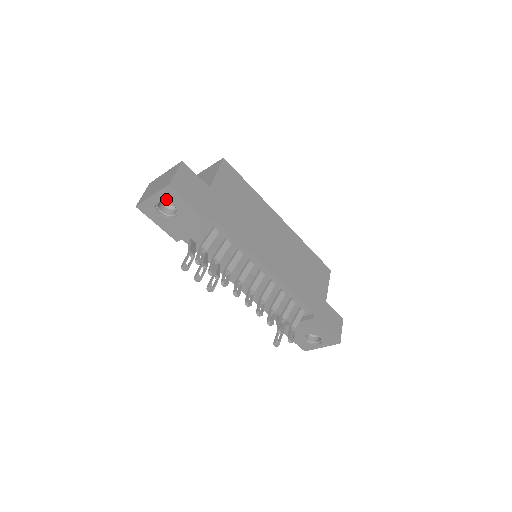
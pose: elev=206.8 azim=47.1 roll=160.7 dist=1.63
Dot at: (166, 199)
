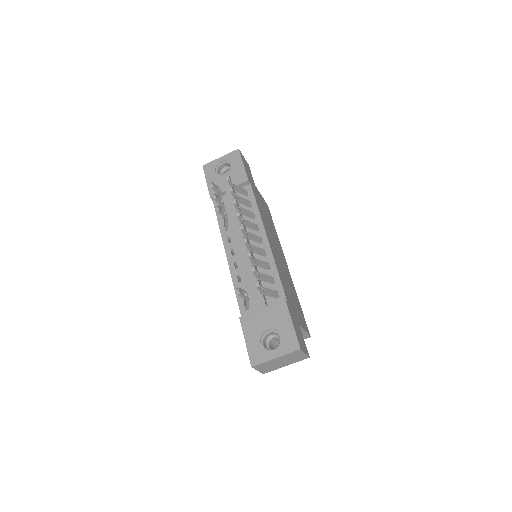
Dot at: (229, 160)
